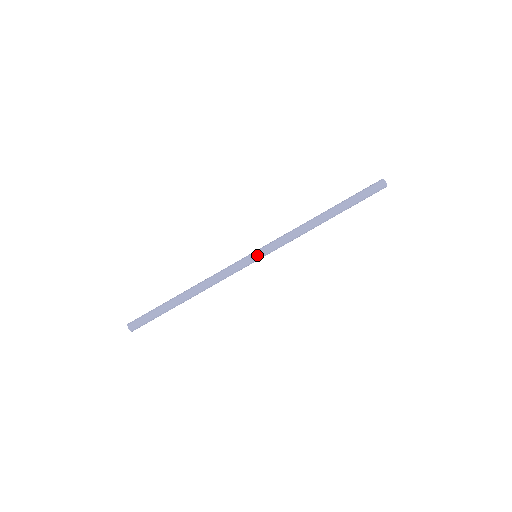
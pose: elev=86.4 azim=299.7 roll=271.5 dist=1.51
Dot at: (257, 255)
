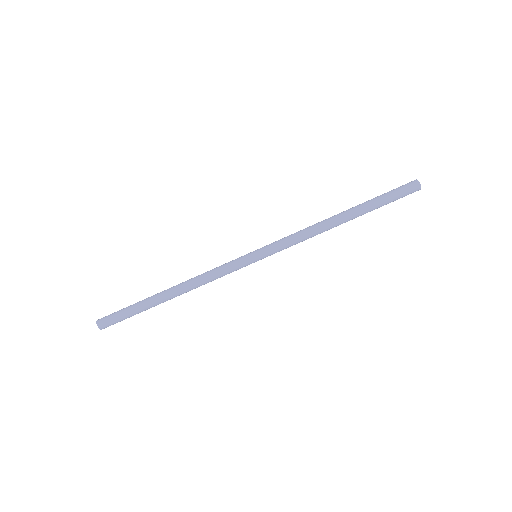
Dot at: (256, 251)
